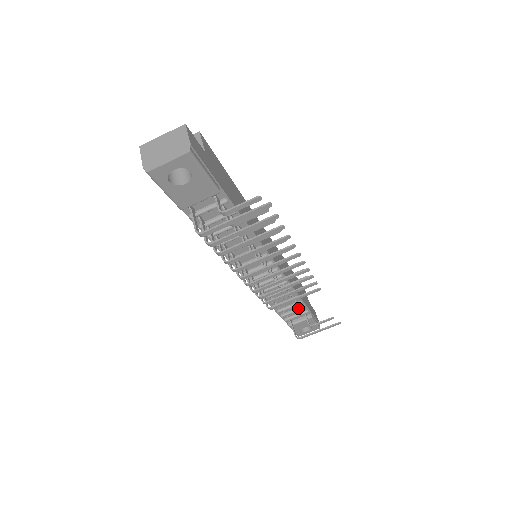
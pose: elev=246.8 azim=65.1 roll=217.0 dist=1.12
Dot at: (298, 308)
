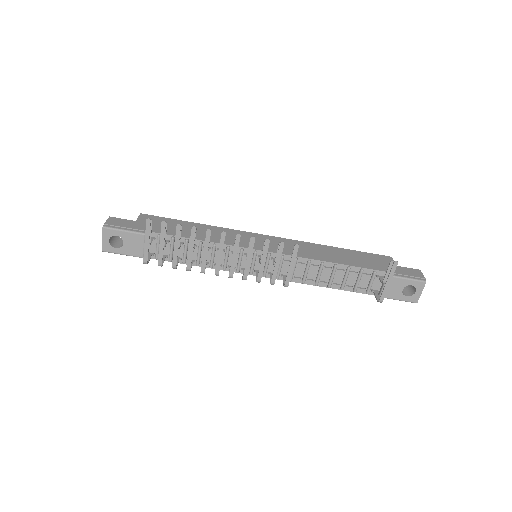
Dot at: (358, 275)
